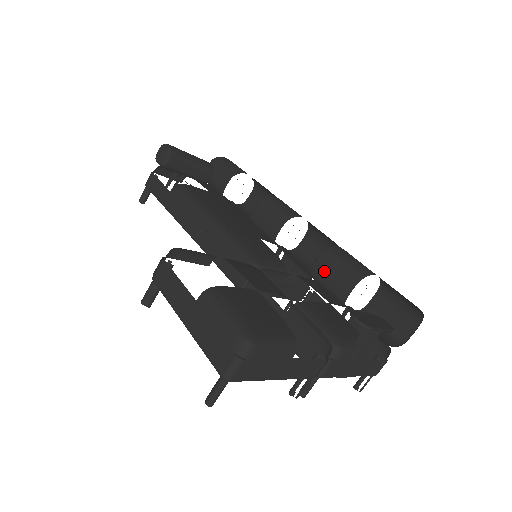
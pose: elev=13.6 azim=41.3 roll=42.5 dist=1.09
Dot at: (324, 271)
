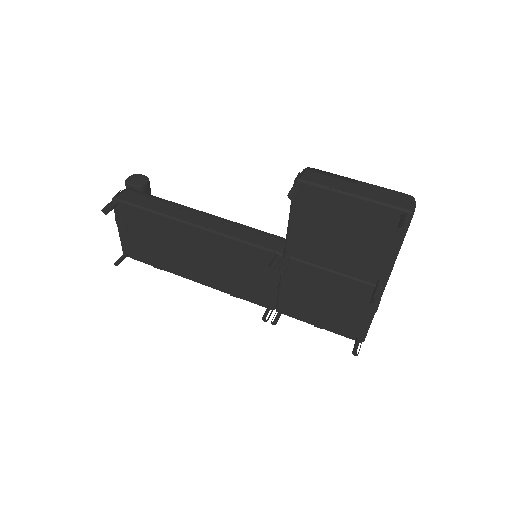
Dot at: occluded
